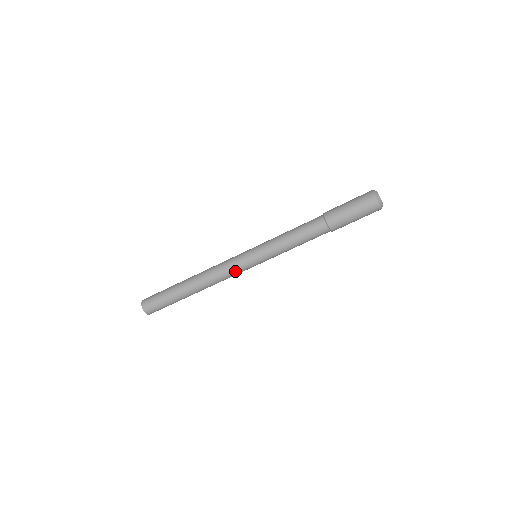
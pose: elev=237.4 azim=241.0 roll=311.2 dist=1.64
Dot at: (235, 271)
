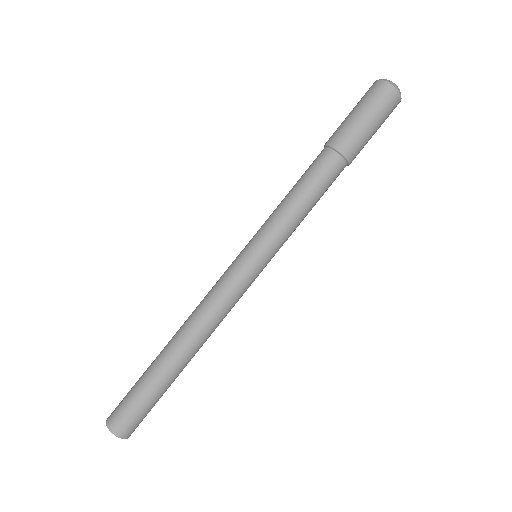
Dot at: (240, 295)
